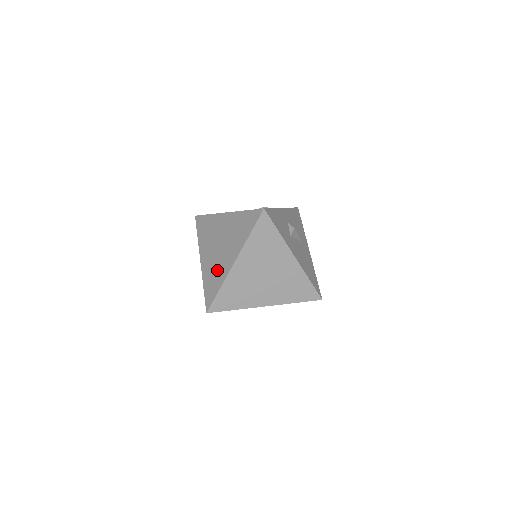
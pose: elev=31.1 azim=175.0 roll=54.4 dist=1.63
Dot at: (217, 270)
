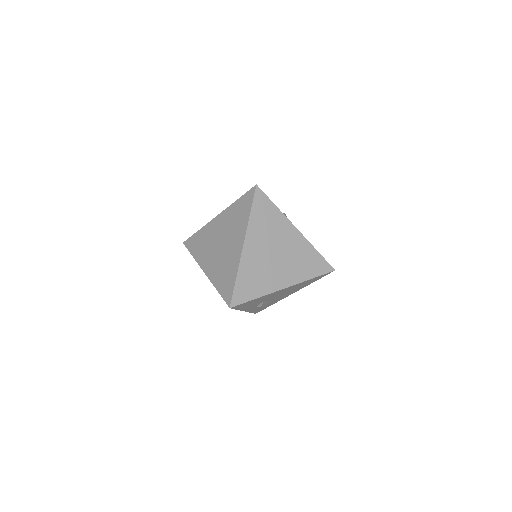
Dot at: (227, 264)
